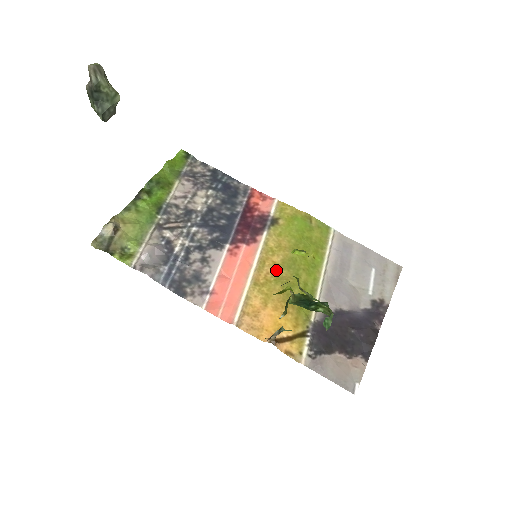
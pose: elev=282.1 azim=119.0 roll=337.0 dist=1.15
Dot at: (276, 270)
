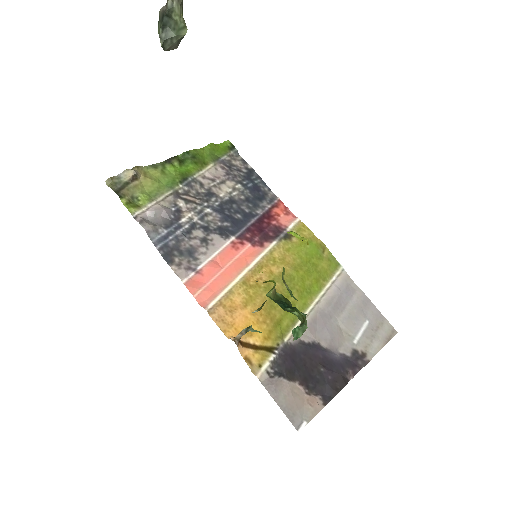
Dot at: (270, 279)
